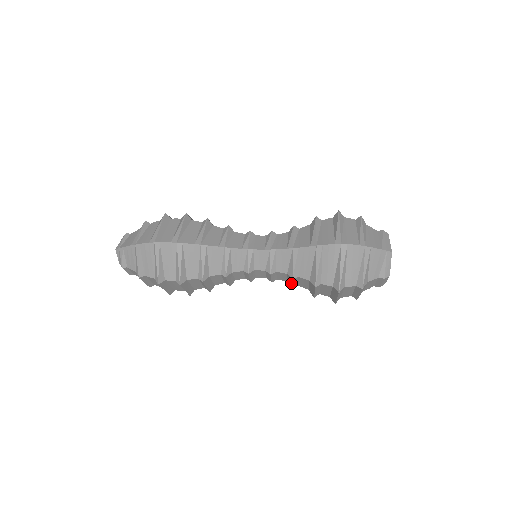
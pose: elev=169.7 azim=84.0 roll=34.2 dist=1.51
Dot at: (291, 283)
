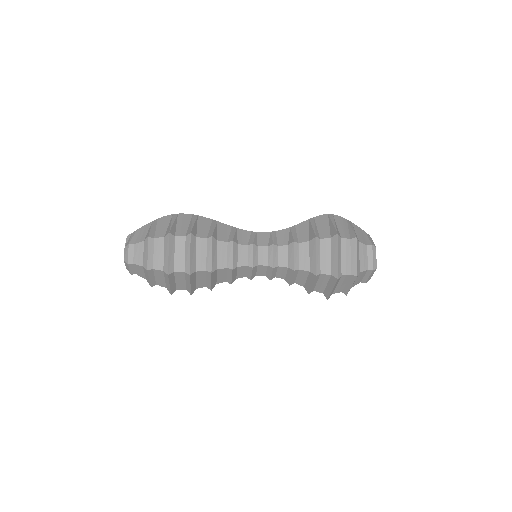
Dot at: (292, 259)
